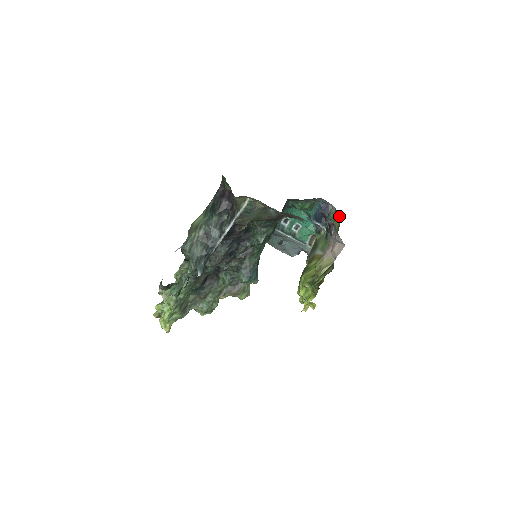
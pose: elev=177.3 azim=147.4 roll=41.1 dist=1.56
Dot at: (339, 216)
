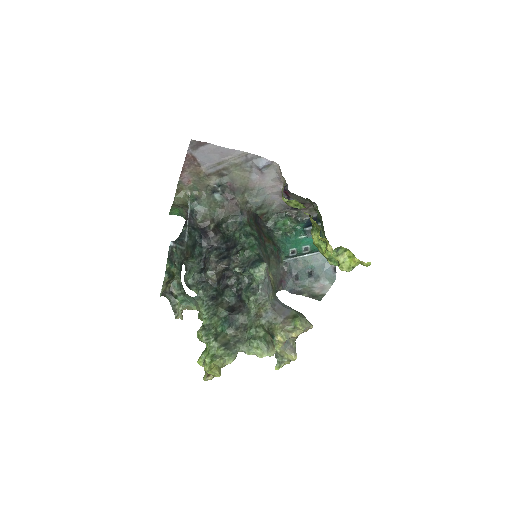
Dot at: occluded
